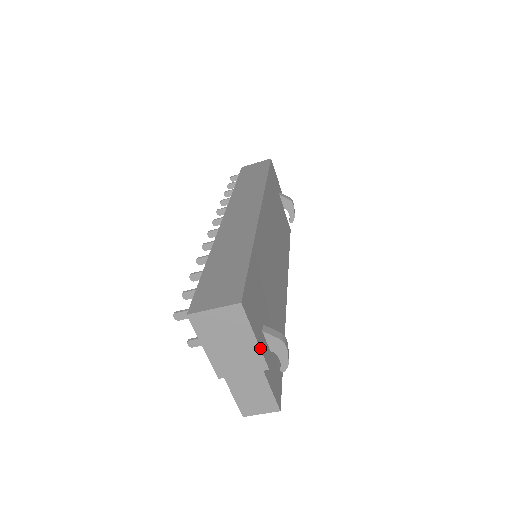
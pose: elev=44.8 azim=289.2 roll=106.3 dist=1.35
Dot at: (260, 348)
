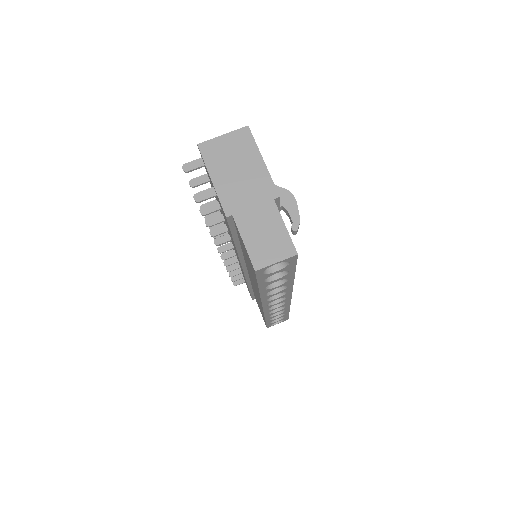
Dot at: occluded
